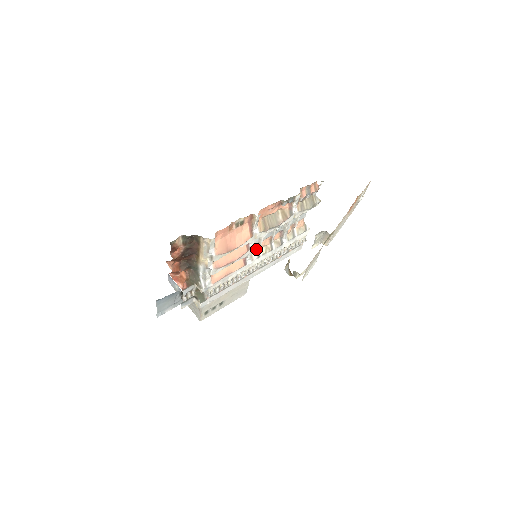
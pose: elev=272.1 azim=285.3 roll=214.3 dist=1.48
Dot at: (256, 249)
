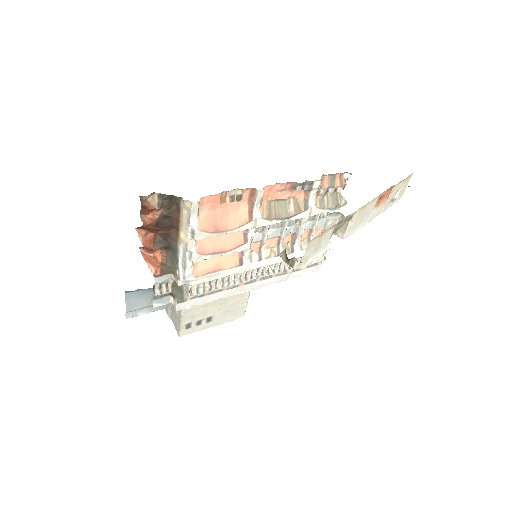
Dot at: (258, 249)
